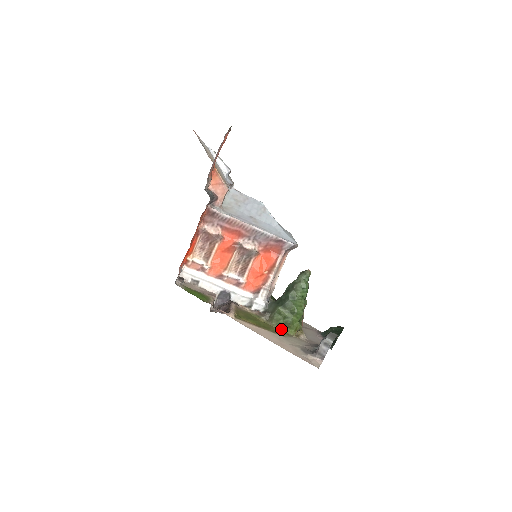
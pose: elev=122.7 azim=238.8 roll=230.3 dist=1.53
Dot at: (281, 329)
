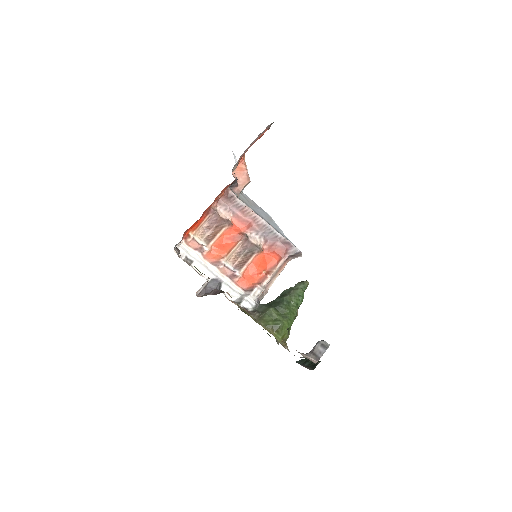
Dot at: (269, 331)
